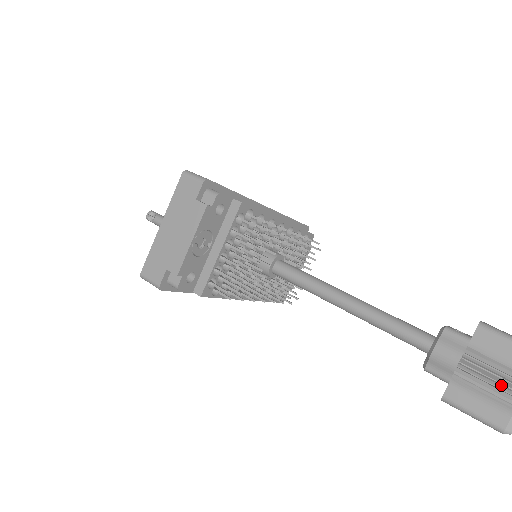
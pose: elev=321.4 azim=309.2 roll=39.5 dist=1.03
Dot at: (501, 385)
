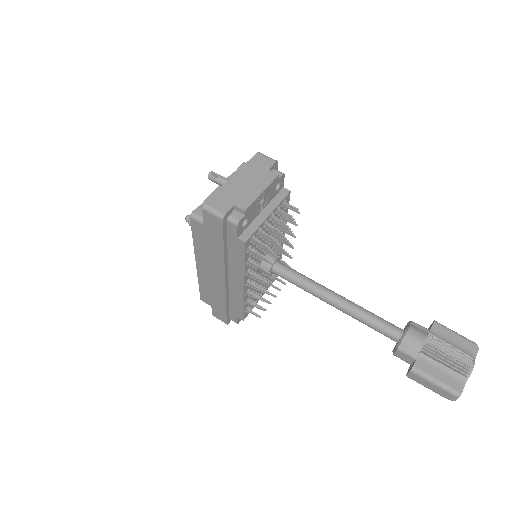
Dot at: (454, 358)
